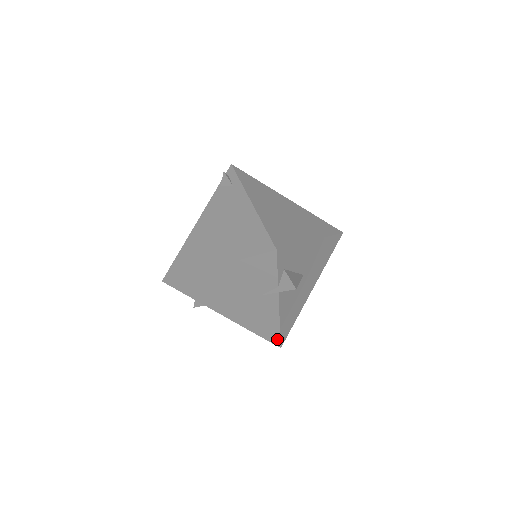
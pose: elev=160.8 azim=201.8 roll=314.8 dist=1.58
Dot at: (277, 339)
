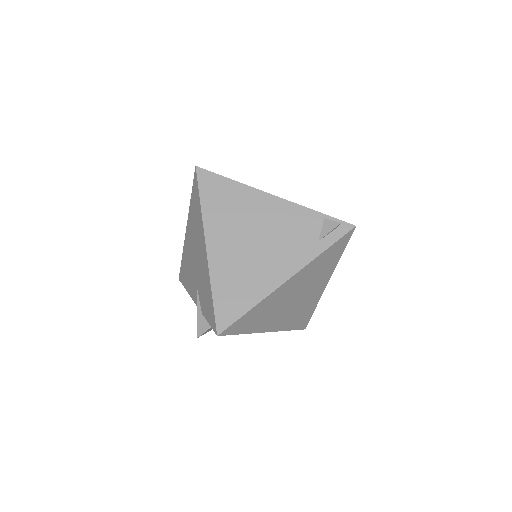
Dot at: (182, 280)
